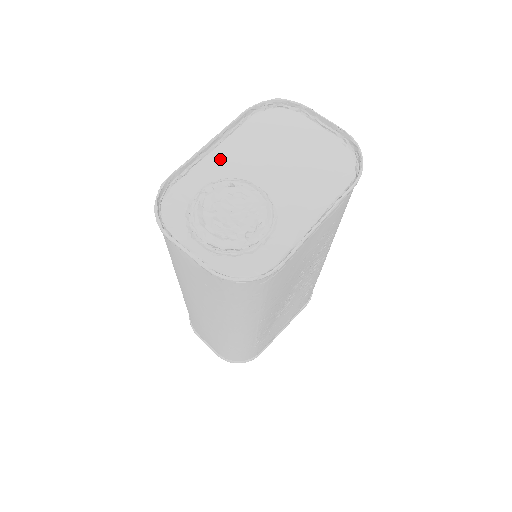
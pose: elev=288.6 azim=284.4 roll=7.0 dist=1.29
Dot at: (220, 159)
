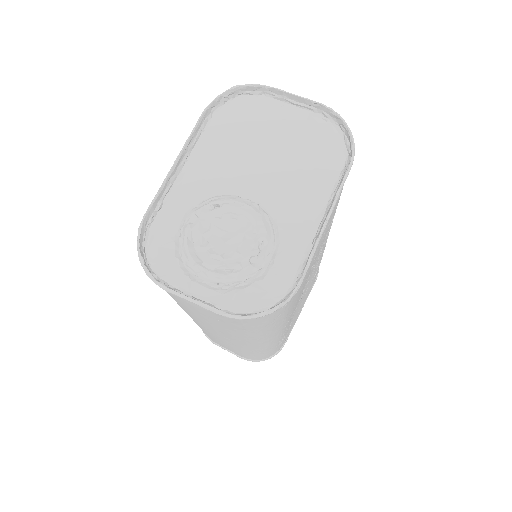
Dot at: (193, 177)
